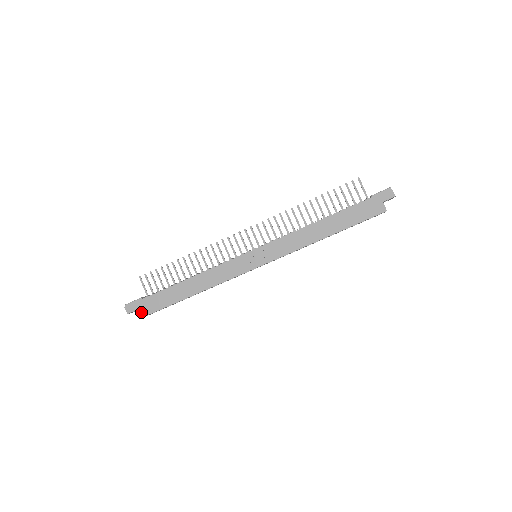
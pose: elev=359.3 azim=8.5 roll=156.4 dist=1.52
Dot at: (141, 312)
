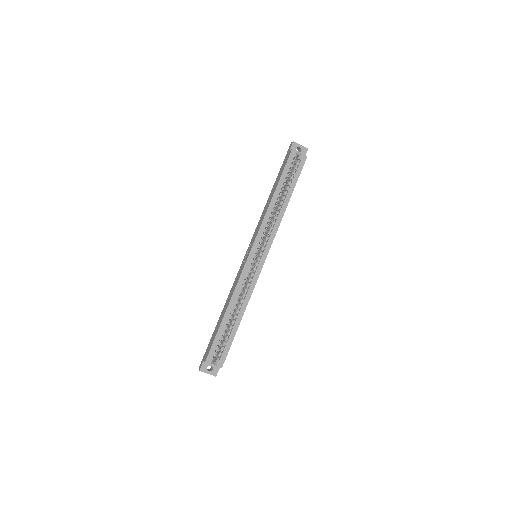
Dot at: (205, 359)
